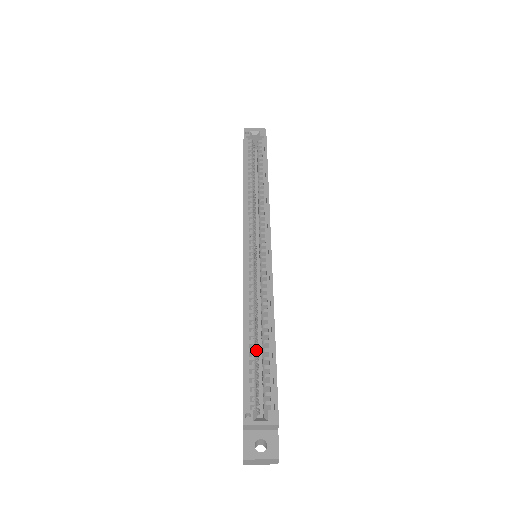
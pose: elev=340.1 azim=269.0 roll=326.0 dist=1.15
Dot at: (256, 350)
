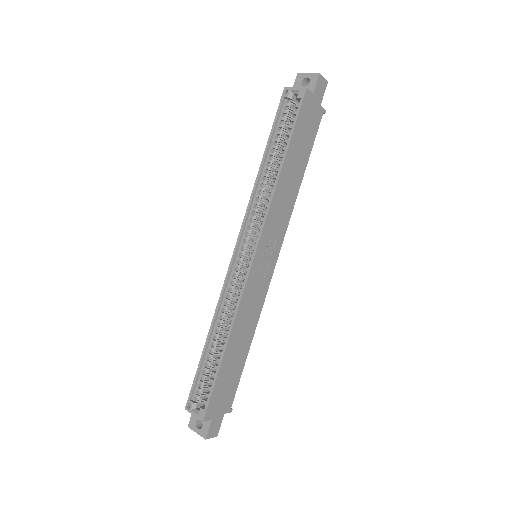
Dot at: (215, 355)
